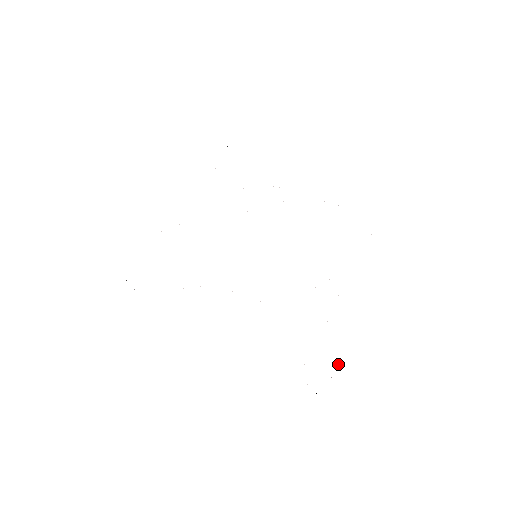
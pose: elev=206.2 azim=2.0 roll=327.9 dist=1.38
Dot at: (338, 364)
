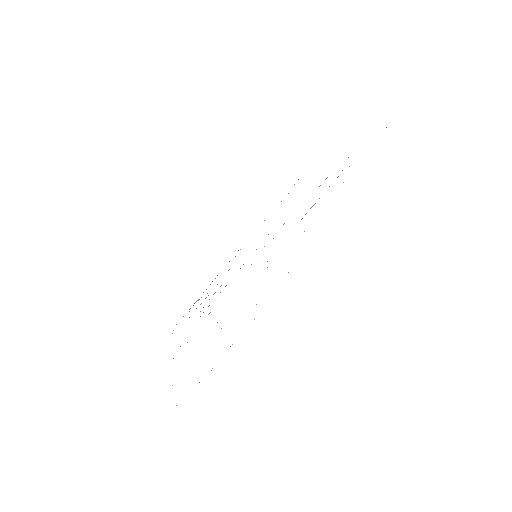
Dot at: occluded
